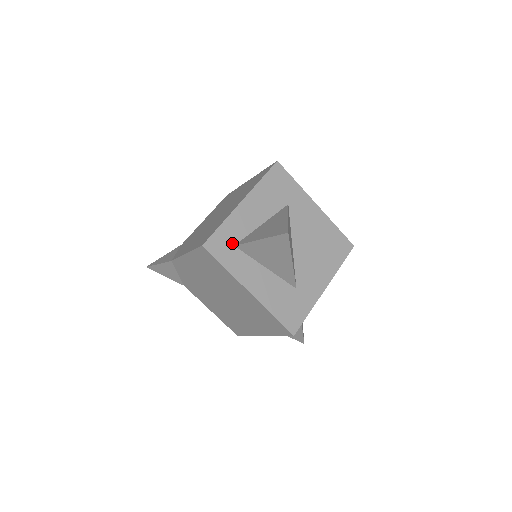
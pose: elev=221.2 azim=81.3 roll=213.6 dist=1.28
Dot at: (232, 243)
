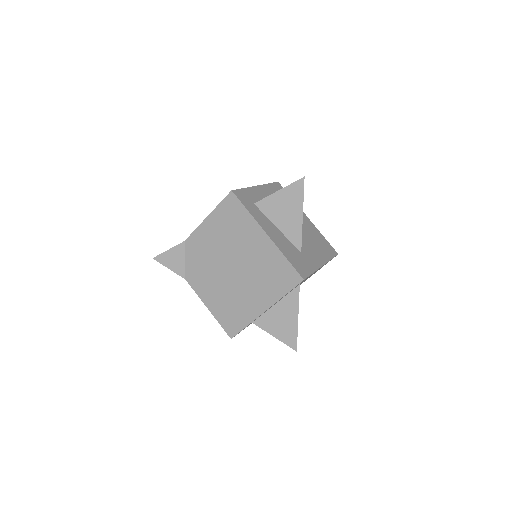
Dot at: occluded
